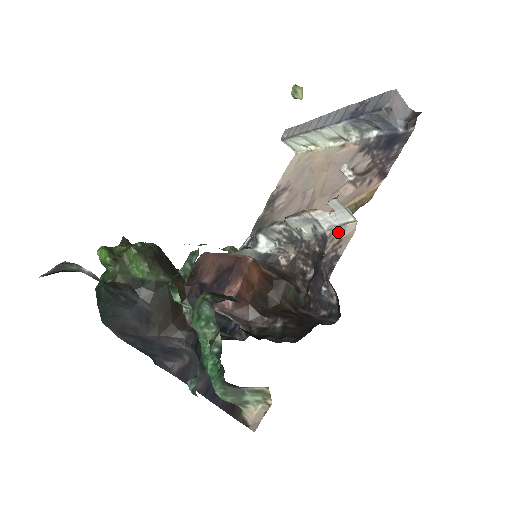
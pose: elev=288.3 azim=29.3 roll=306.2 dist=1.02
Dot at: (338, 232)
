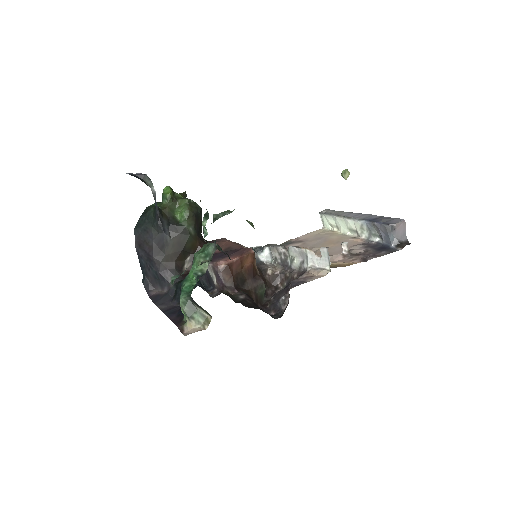
Dot at: (315, 271)
